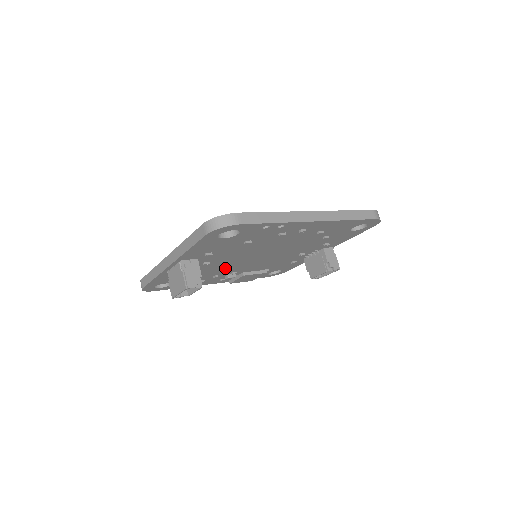
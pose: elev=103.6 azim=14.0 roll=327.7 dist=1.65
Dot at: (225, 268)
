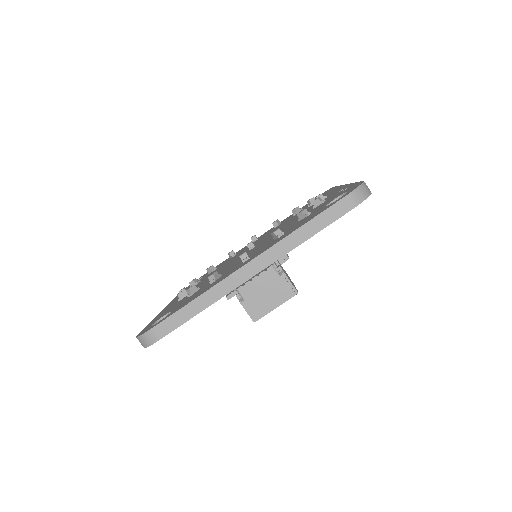
Dot at: occluded
